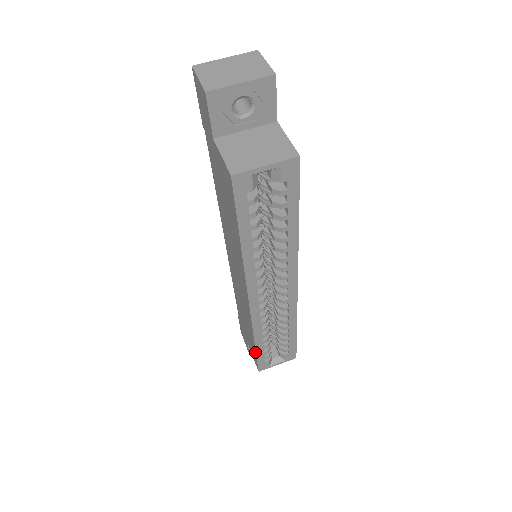
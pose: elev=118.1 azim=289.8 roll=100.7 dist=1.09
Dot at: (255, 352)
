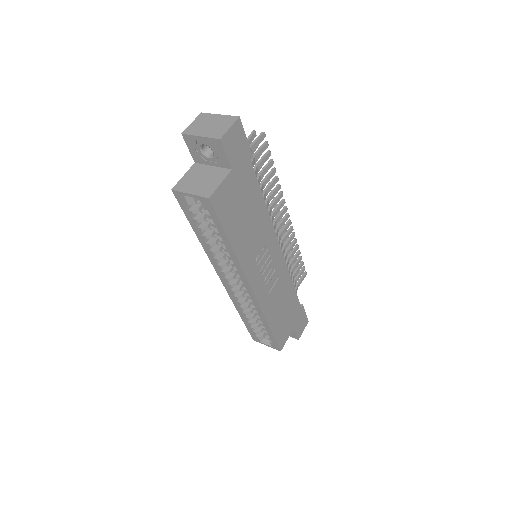
Dot at: occluded
